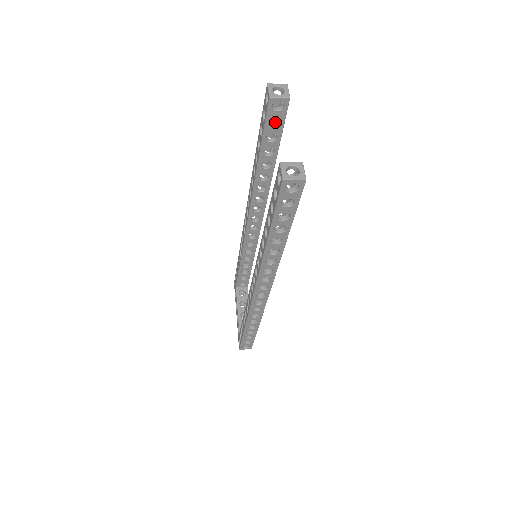
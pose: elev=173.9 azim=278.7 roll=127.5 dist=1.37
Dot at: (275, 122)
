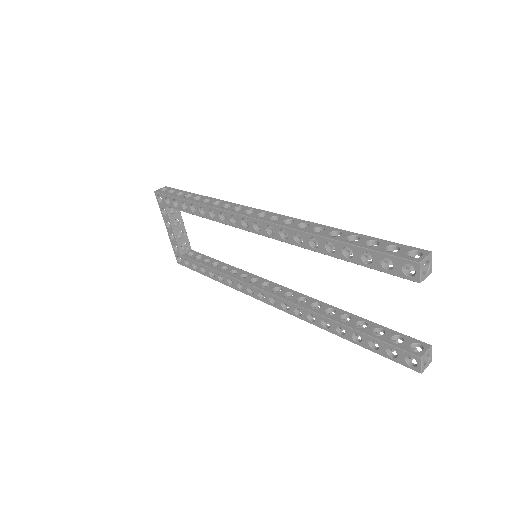
Dot at: occluded
